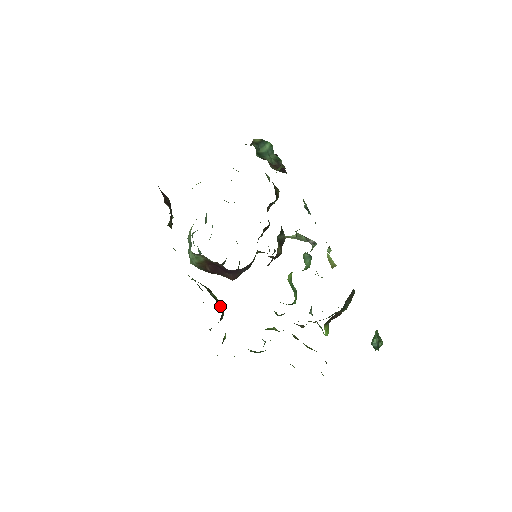
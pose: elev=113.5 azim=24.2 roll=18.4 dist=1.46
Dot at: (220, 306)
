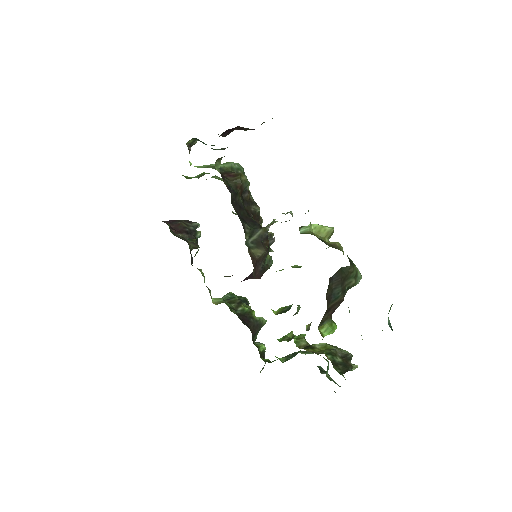
Dot at: (248, 320)
